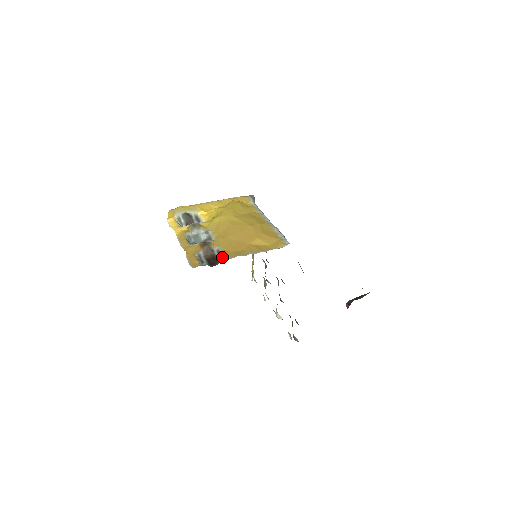
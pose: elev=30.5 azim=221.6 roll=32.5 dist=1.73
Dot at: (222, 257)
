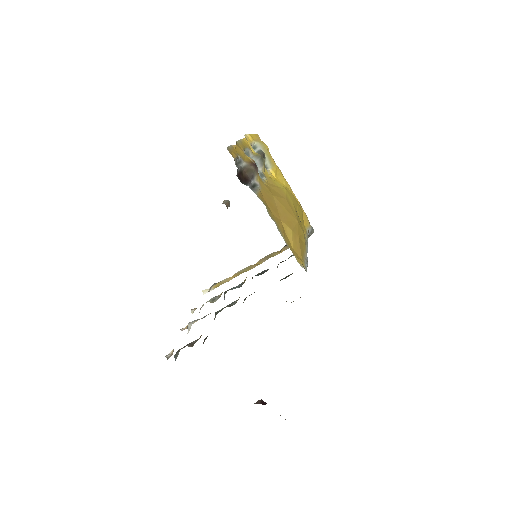
Dot at: (253, 189)
